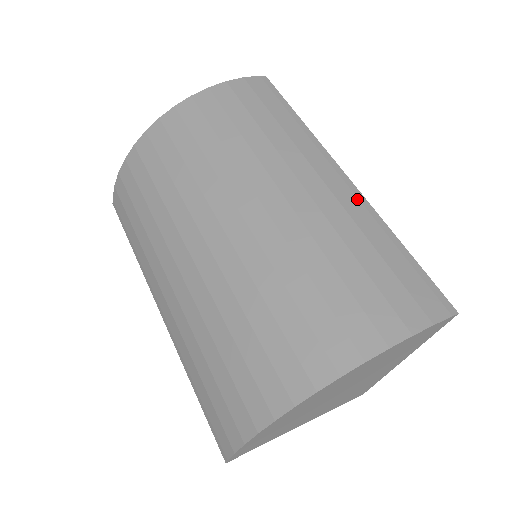
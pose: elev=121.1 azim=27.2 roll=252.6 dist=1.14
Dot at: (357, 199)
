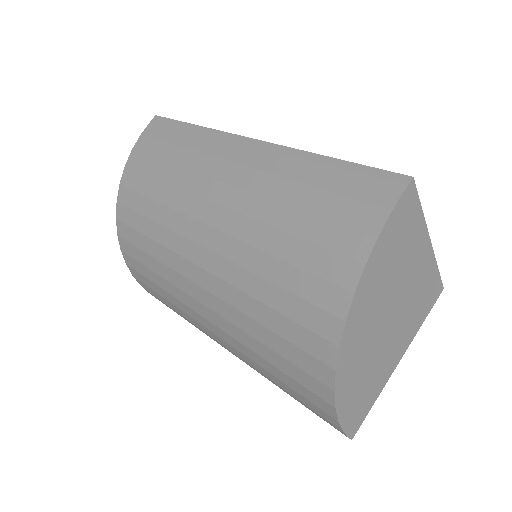
Dot at: (271, 152)
